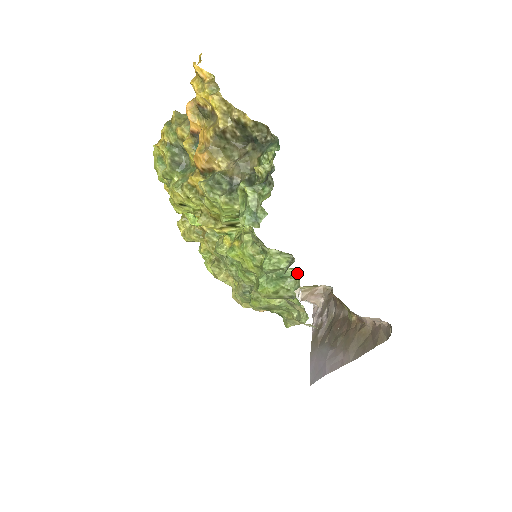
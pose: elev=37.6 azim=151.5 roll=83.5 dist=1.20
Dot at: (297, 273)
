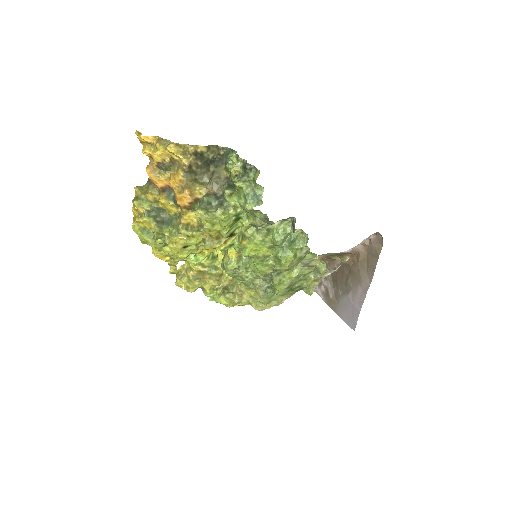
Dot at: (300, 231)
